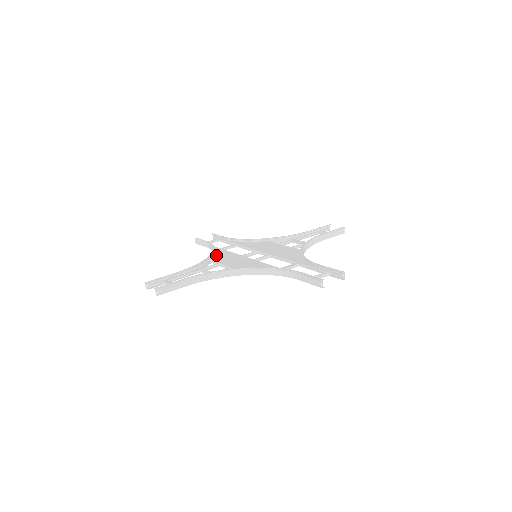
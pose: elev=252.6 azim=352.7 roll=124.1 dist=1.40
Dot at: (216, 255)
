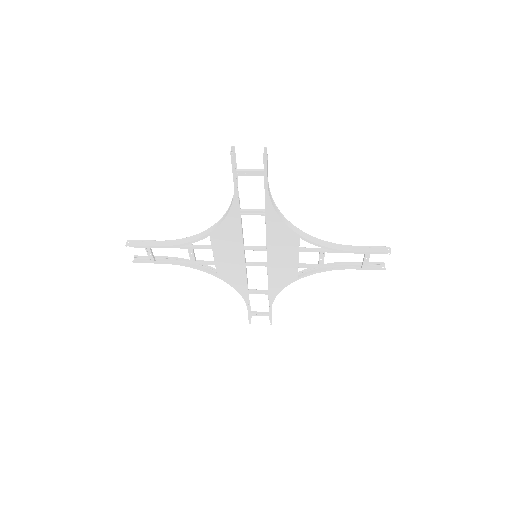
Dot at: (230, 278)
